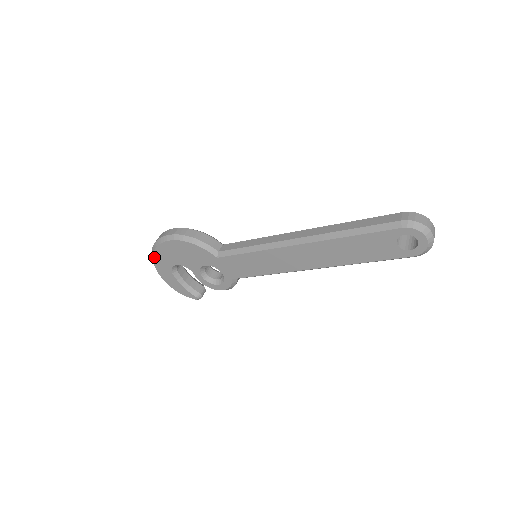
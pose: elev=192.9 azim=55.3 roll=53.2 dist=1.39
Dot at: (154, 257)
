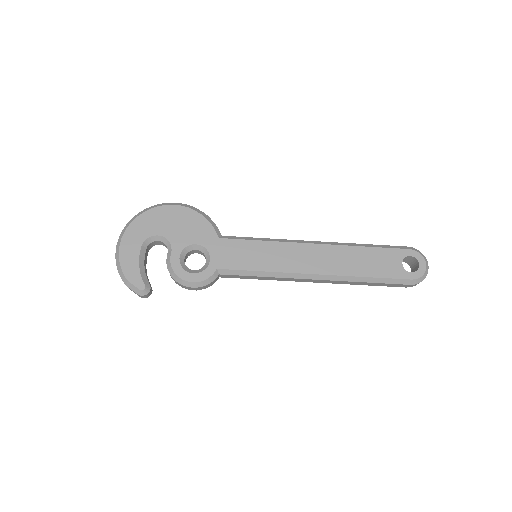
Dot at: (137, 219)
